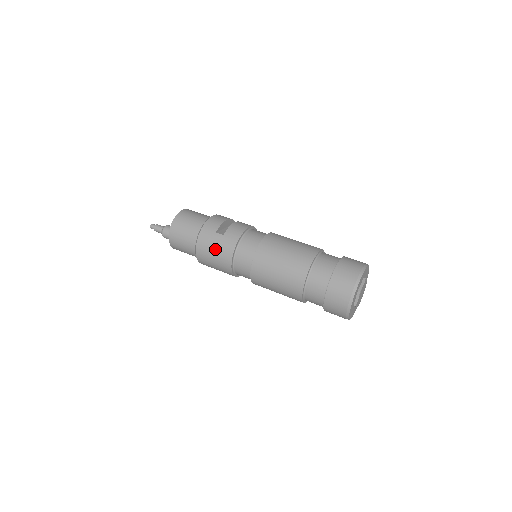
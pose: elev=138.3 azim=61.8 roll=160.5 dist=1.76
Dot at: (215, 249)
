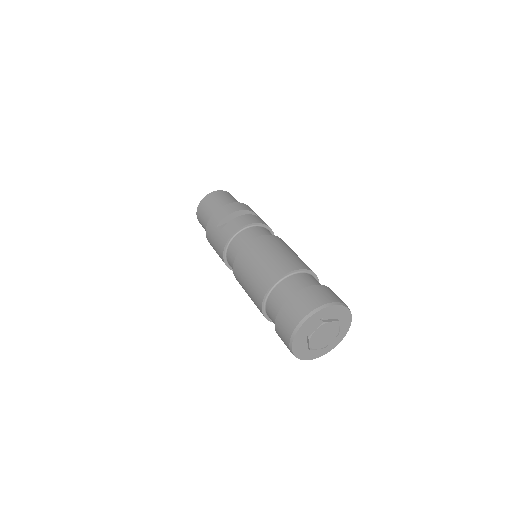
Dot at: (214, 245)
